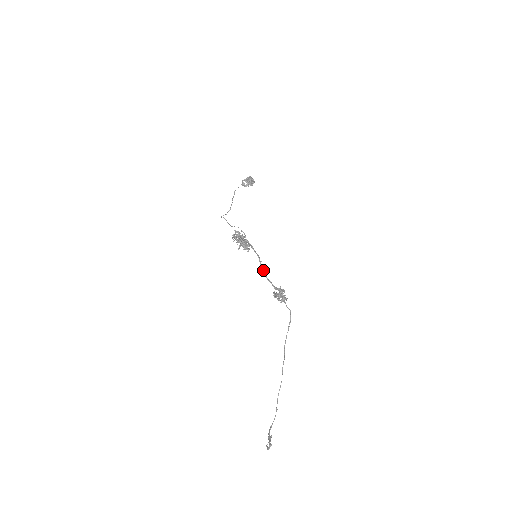
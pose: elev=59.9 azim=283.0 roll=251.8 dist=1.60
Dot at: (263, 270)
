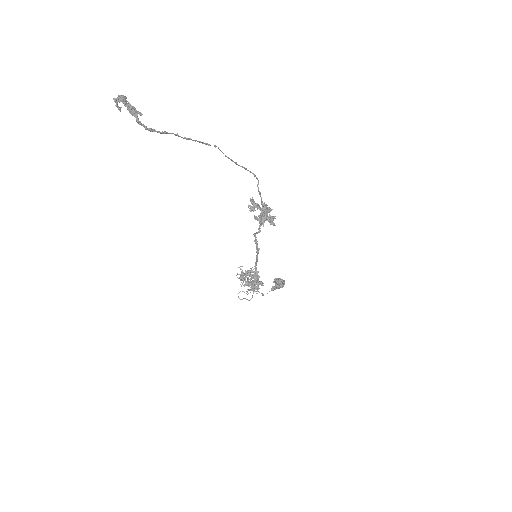
Dot at: (255, 241)
